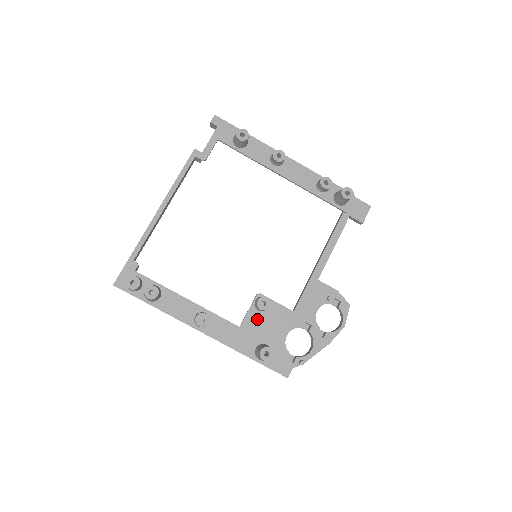
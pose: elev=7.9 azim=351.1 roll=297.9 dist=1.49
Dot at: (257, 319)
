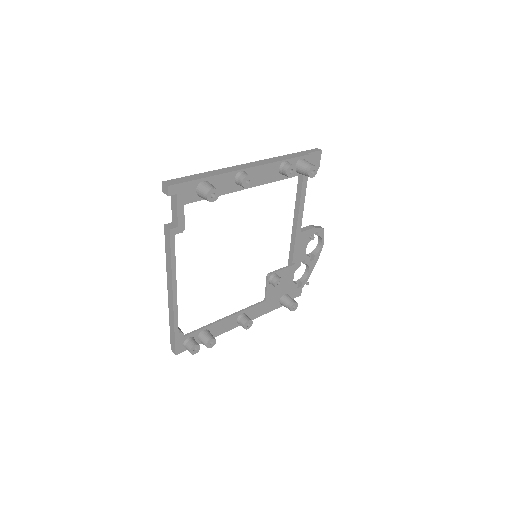
Dot at: (274, 288)
